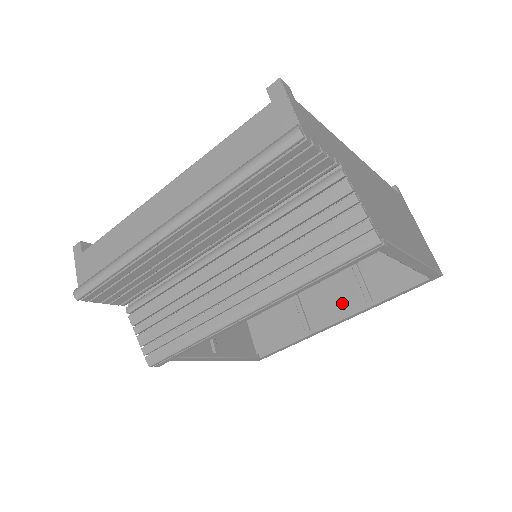
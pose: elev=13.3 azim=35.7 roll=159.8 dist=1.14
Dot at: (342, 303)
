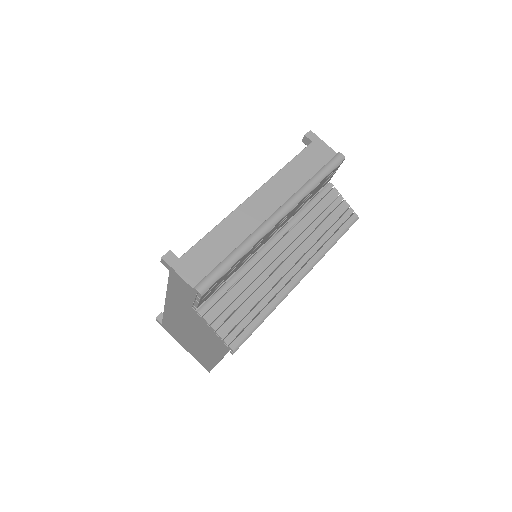
Dot at: occluded
